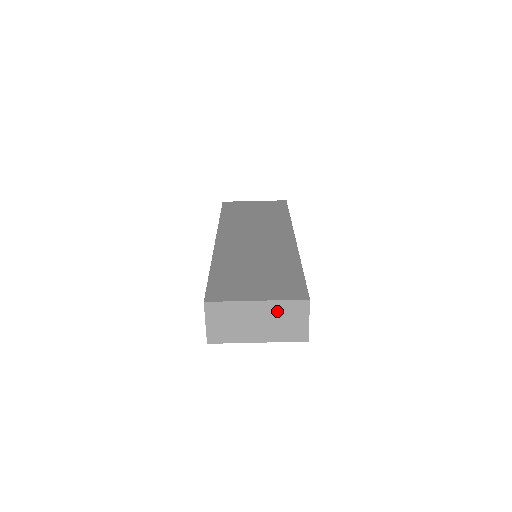
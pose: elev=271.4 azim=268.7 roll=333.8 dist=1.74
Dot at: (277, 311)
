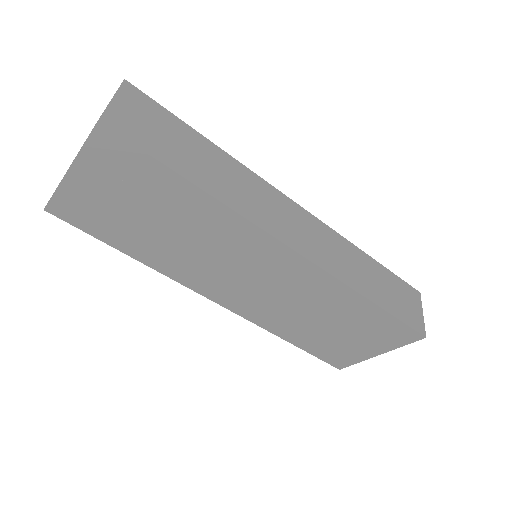
Dot at: occluded
